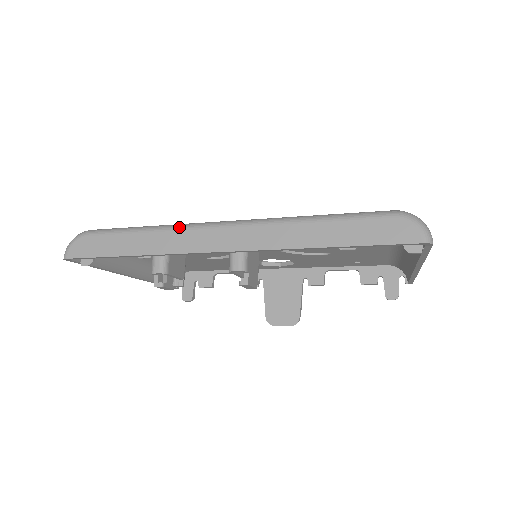
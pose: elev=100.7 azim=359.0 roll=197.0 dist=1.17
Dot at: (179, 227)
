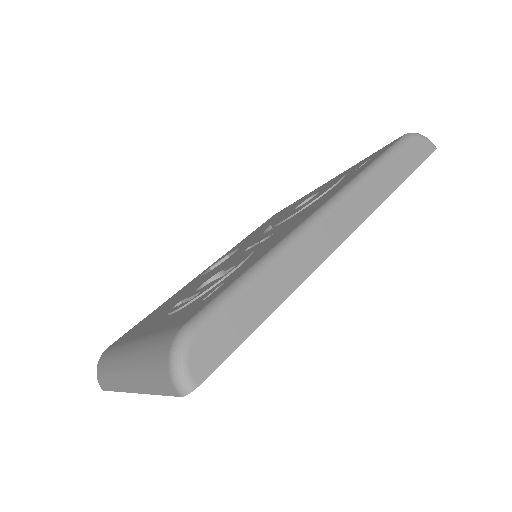
Dot at: (296, 239)
